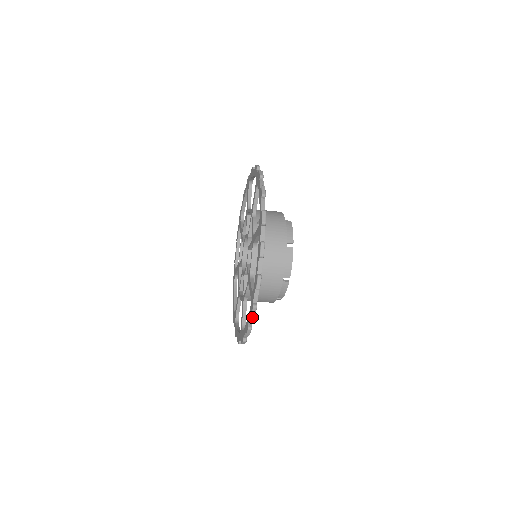
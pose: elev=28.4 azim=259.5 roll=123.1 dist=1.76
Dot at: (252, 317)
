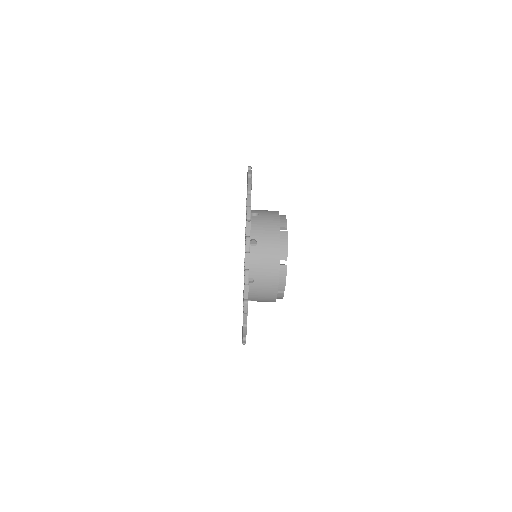
Dot at: (247, 287)
